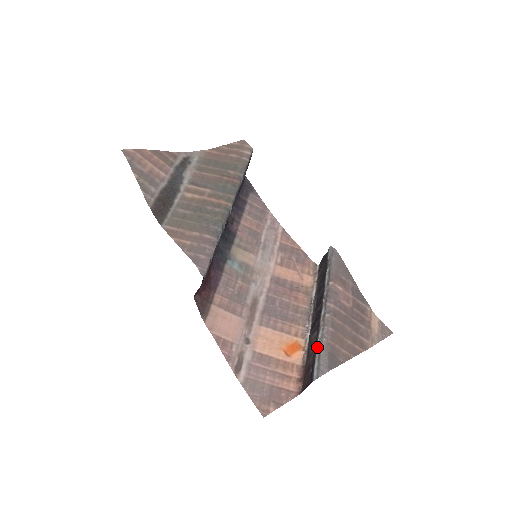
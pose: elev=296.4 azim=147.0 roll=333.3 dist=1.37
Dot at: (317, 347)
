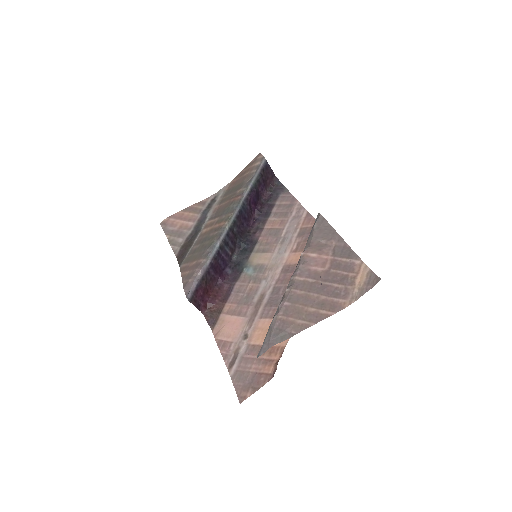
Dot at: (270, 326)
